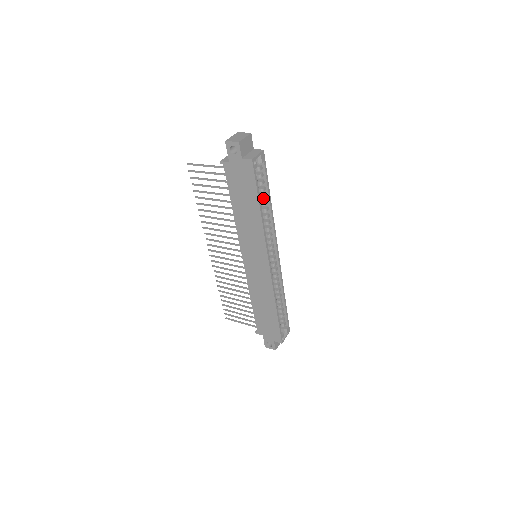
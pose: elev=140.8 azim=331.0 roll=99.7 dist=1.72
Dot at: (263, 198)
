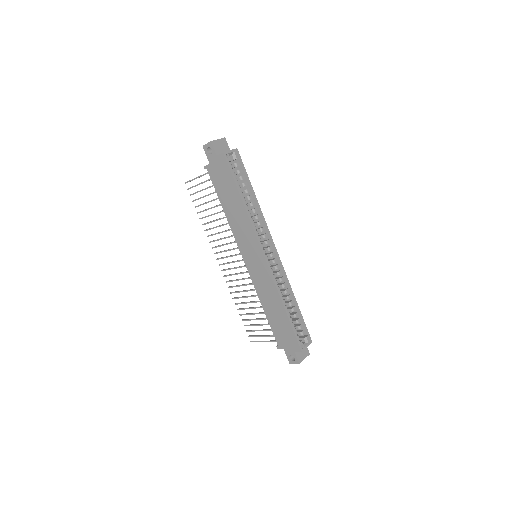
Dot at: (246, 192)
